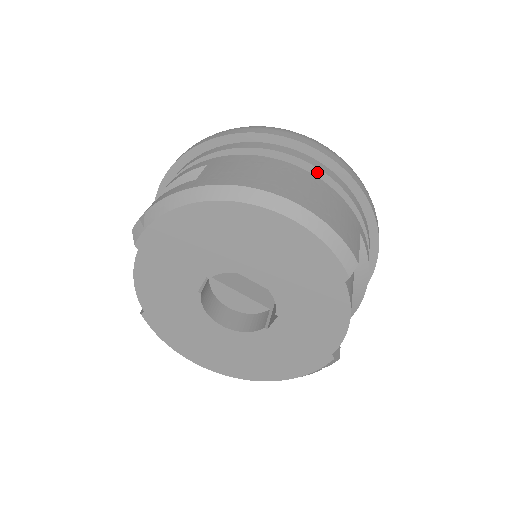
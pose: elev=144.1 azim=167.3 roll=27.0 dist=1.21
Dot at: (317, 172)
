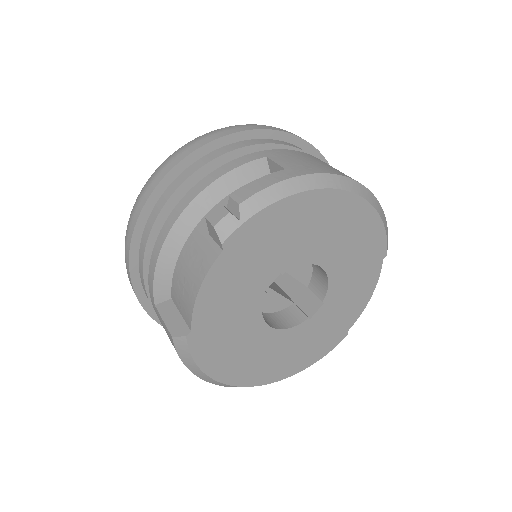
Dot at: occluded
